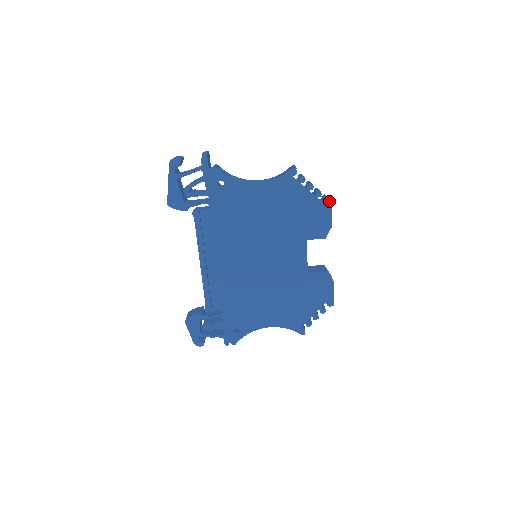
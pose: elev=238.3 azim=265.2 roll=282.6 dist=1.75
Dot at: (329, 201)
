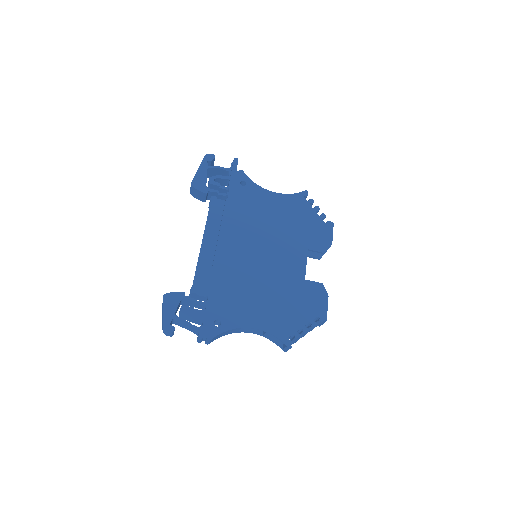
Dot at: (332, 223)
